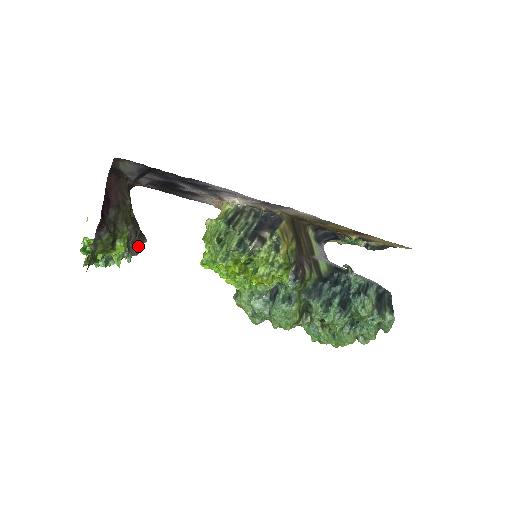
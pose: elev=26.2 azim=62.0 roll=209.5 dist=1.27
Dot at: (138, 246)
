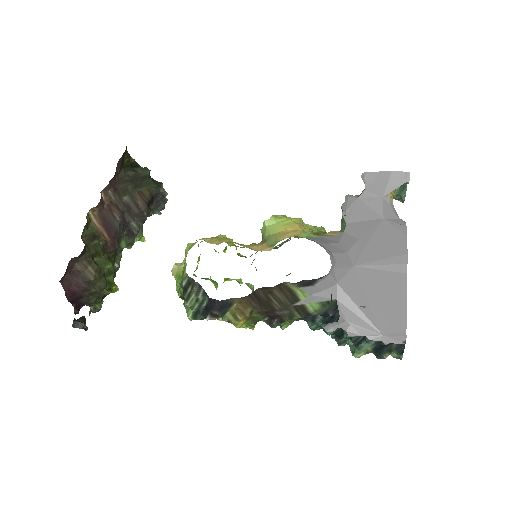
Dot at: (160, 203)
